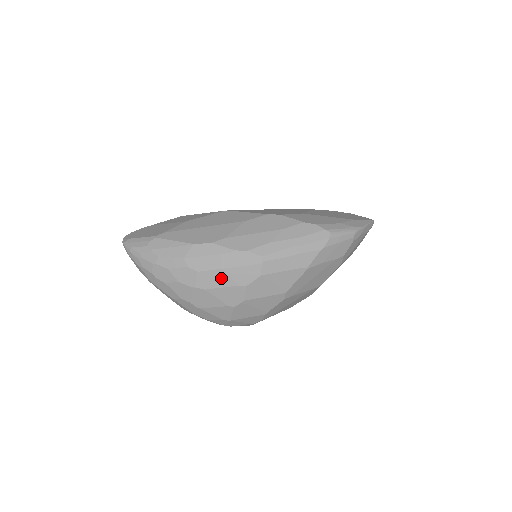
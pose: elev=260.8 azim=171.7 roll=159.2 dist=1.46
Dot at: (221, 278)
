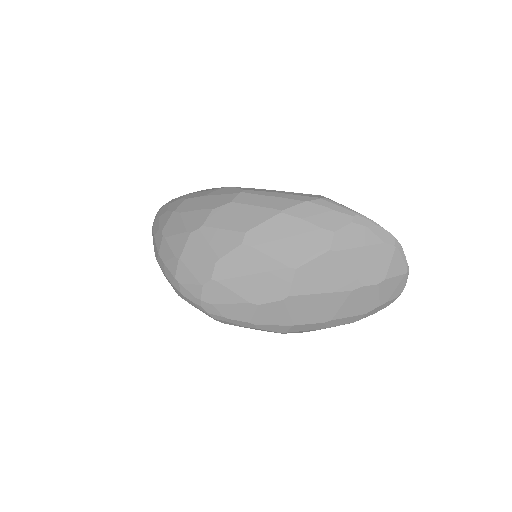
Dot at: (199, 203)
